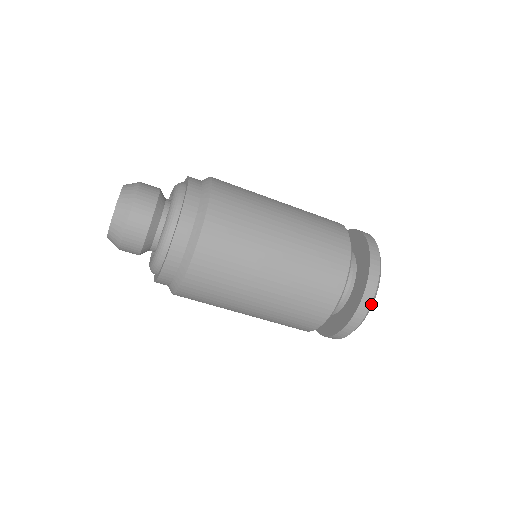
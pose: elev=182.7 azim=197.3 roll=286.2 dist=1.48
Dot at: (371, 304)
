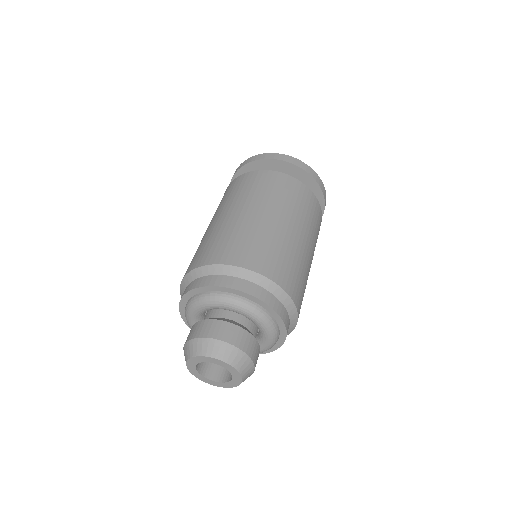
Dot at: occluded
